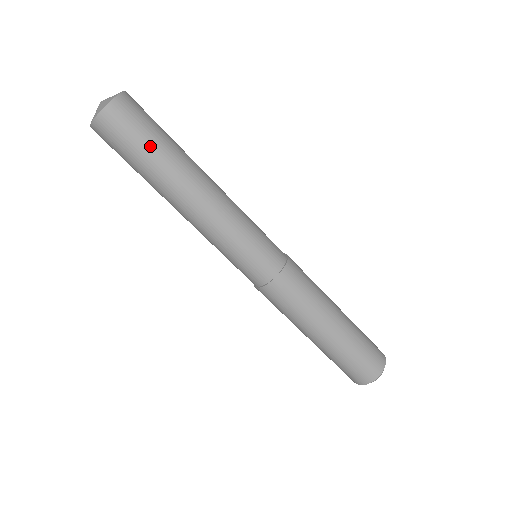
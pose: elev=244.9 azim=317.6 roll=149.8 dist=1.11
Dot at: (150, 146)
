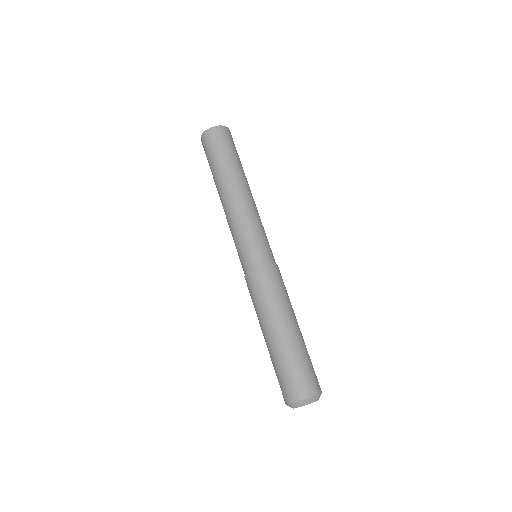
Dot at: (234, 154)
